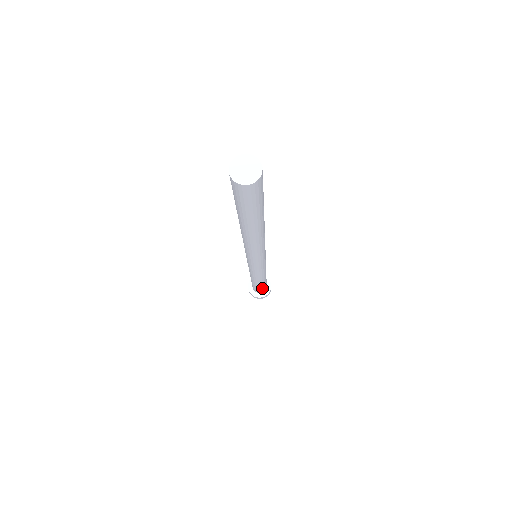
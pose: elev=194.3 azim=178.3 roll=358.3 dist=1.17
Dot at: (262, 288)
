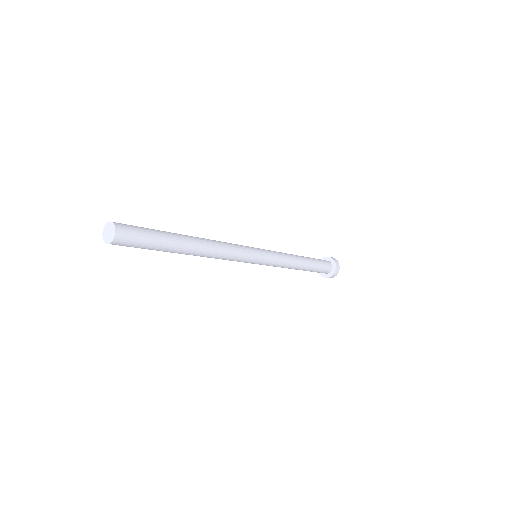
Dot at: (321, 266)
